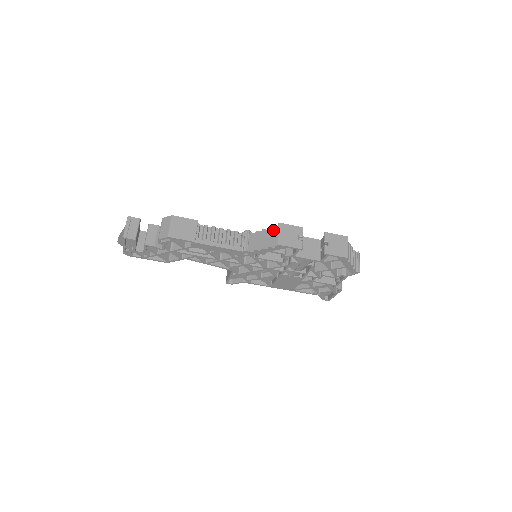
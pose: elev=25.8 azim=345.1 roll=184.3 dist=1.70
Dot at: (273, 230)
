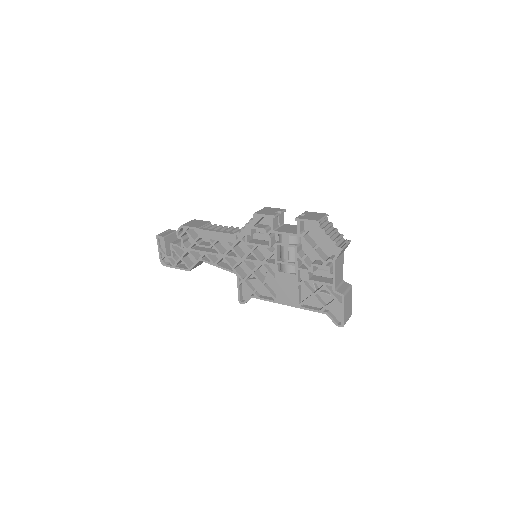
Dot at: occluded
